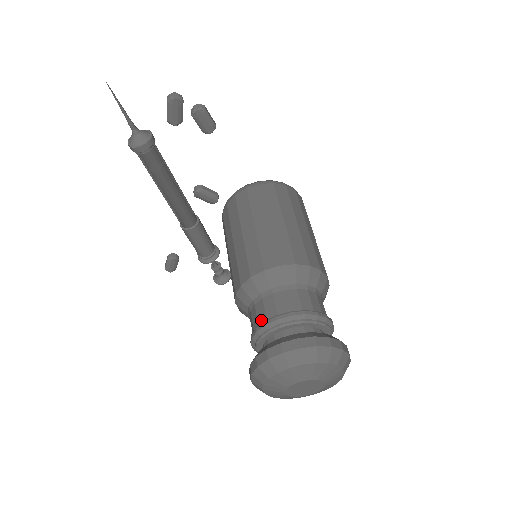
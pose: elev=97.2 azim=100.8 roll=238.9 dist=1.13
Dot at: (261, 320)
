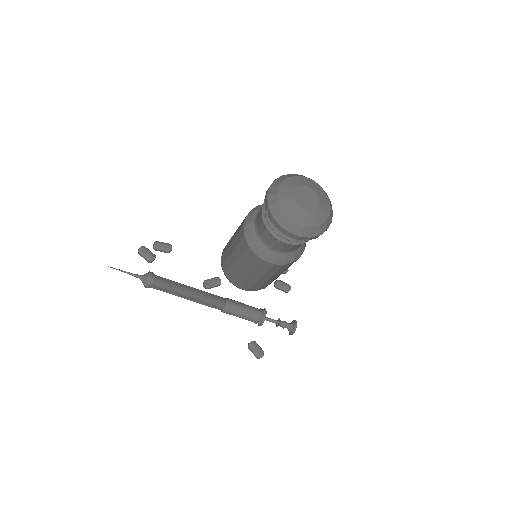
Dot at: (264, 227)
